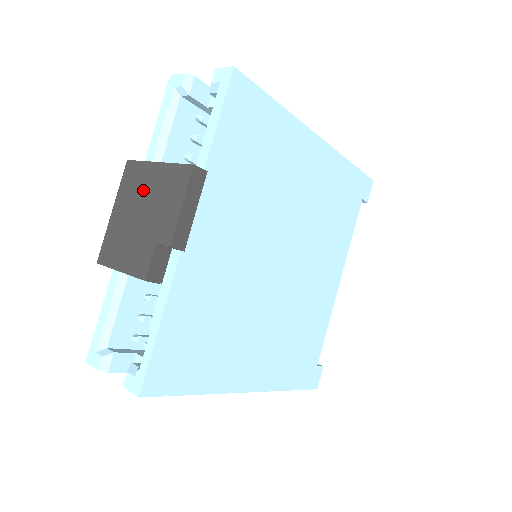
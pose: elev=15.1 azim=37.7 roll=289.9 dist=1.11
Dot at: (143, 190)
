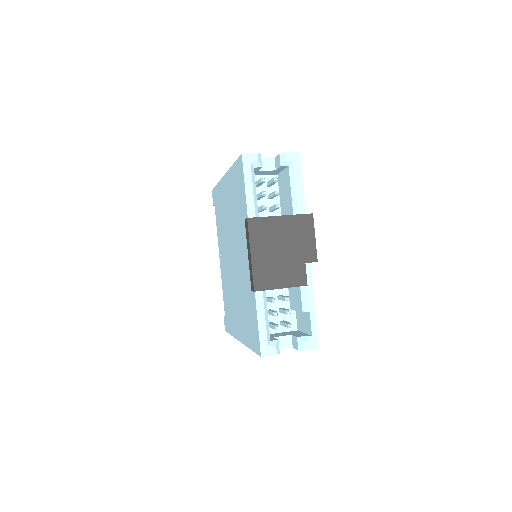
Dot at: (276, 235)
